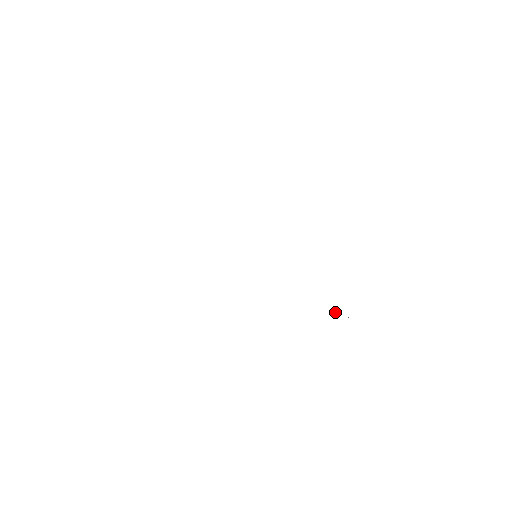
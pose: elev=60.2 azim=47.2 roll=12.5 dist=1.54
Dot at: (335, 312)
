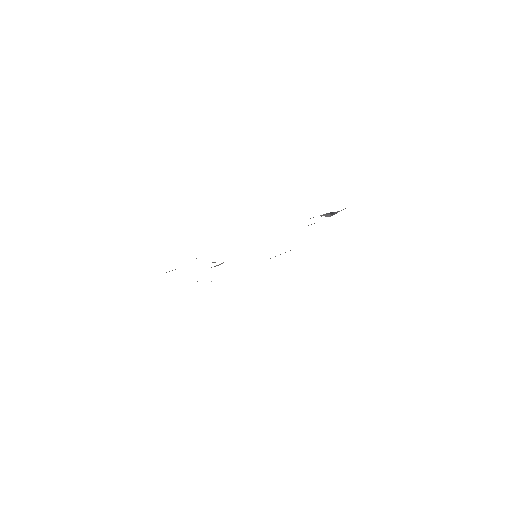
Dot at: occluded
